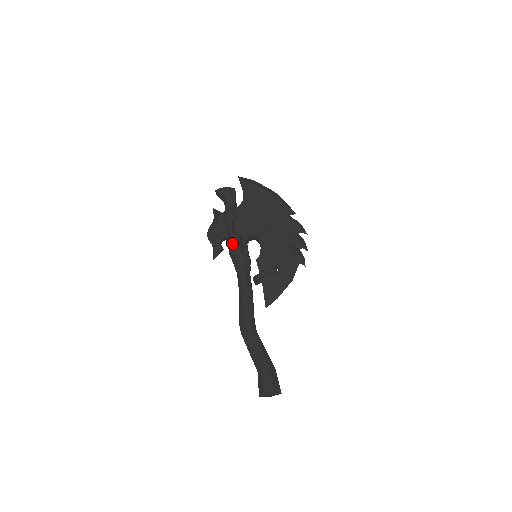
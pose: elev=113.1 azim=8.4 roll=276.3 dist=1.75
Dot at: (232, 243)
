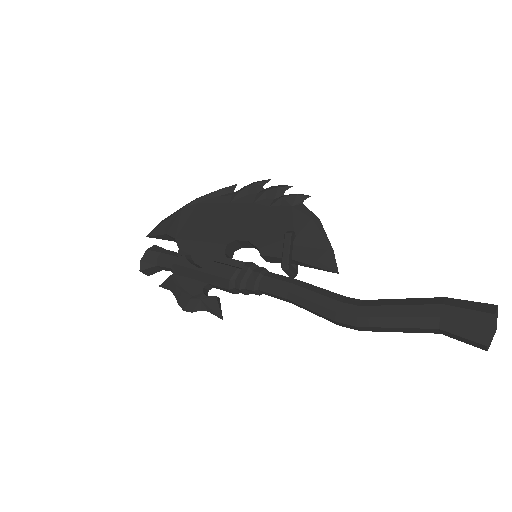
Dot at: (216, 276)
